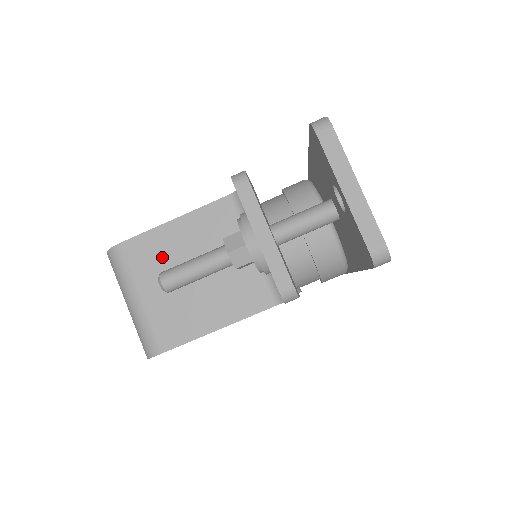
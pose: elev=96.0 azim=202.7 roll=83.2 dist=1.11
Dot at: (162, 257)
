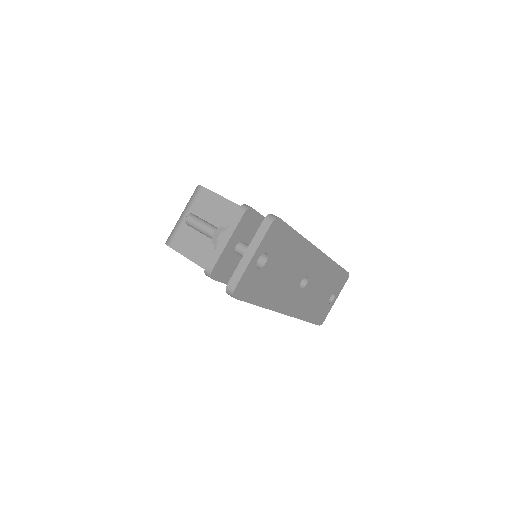
Dot at: (208, 210)
